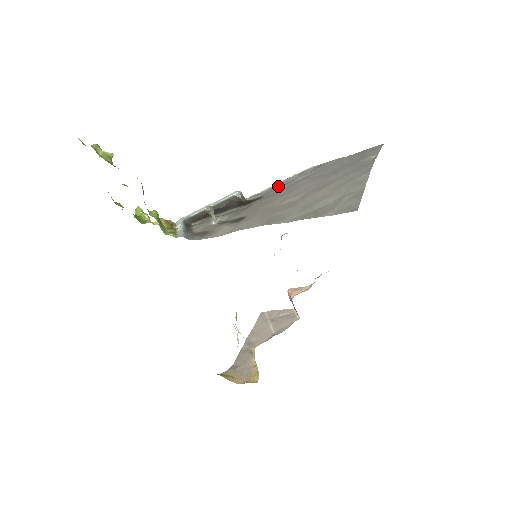
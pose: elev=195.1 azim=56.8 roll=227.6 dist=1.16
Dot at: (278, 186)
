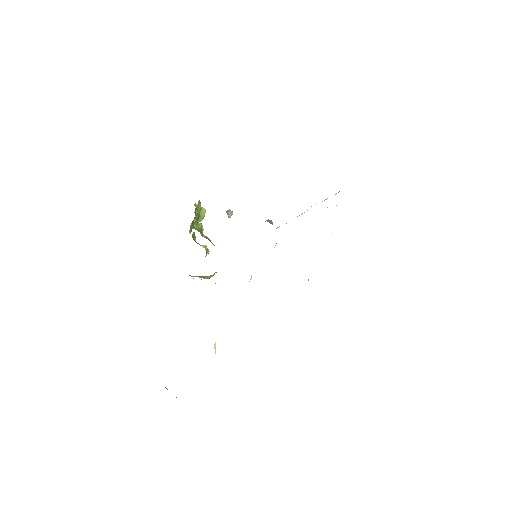
Dot at: occluded
